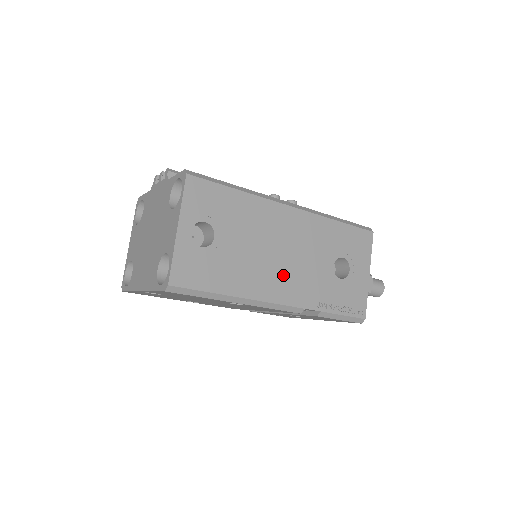
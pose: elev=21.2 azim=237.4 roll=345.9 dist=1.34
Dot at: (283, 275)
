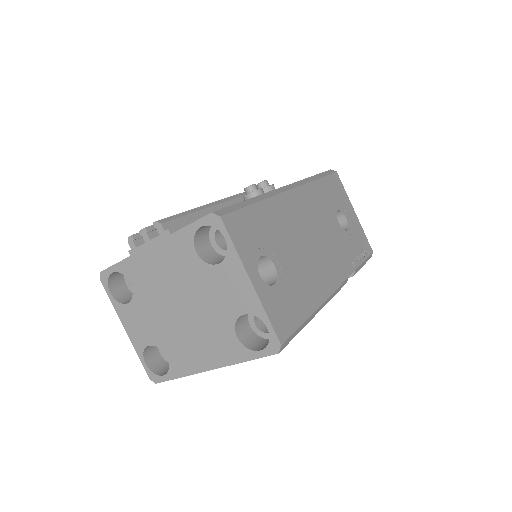
Dot at: (324, 259)
